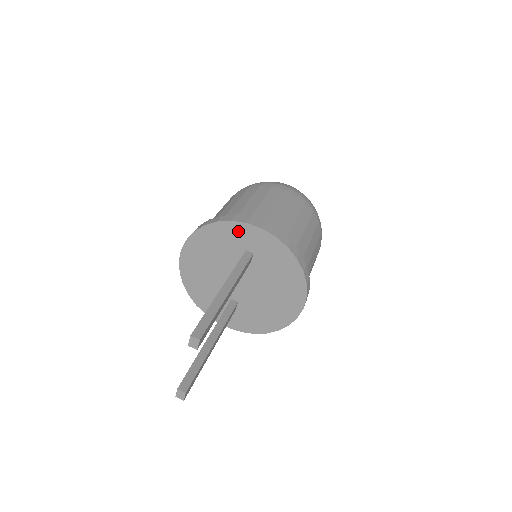
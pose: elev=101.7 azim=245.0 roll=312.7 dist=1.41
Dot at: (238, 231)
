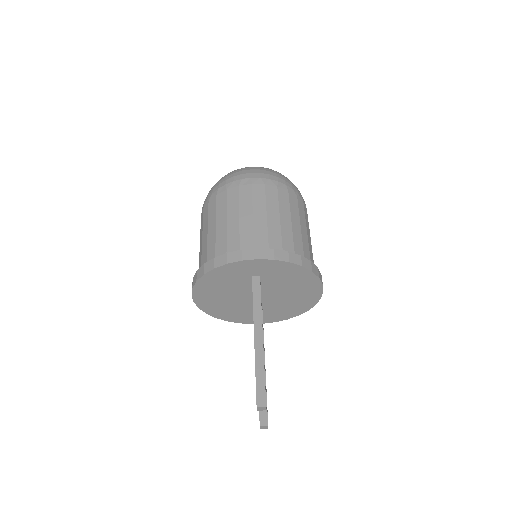
Dot at: (237, 268)
